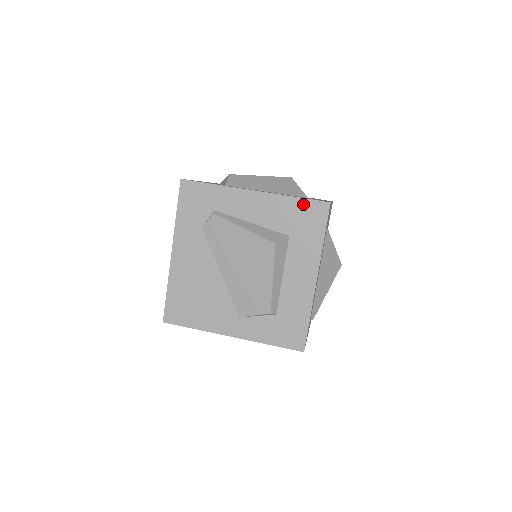
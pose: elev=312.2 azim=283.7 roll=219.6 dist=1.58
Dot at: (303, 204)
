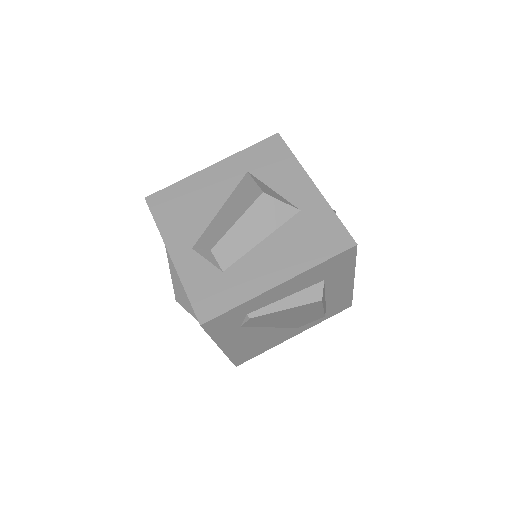
Dot at: (331, 261)
